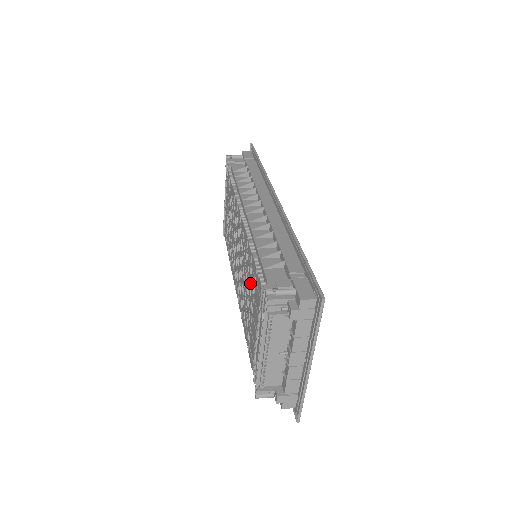
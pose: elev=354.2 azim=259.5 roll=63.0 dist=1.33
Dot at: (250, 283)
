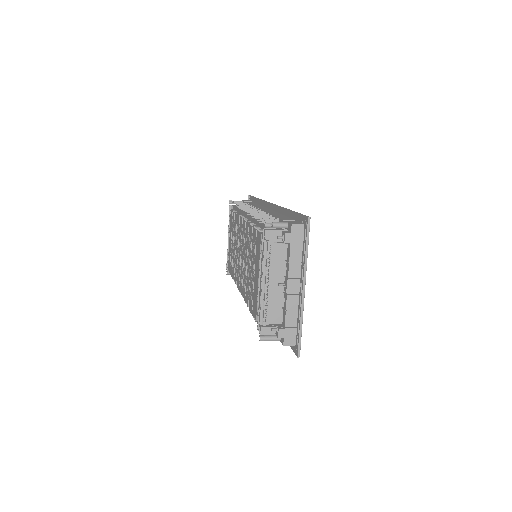
Dot at: (252, 252)
